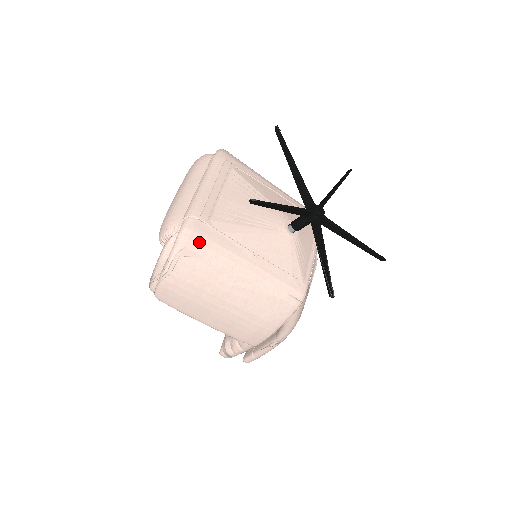
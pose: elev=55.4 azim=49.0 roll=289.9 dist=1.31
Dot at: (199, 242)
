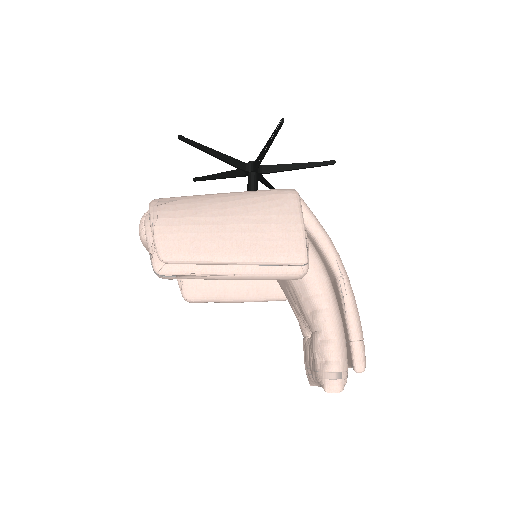
Dot at: (169, 198)
